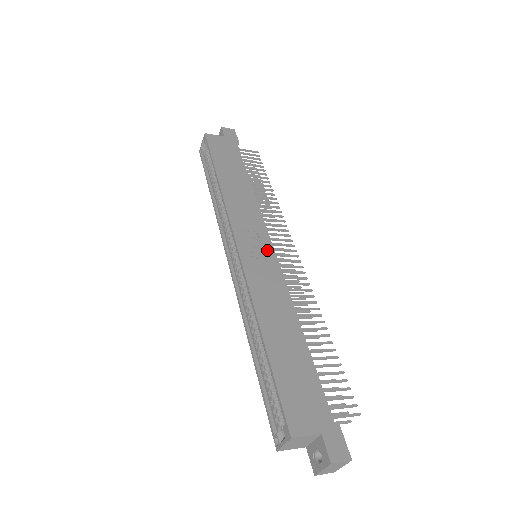
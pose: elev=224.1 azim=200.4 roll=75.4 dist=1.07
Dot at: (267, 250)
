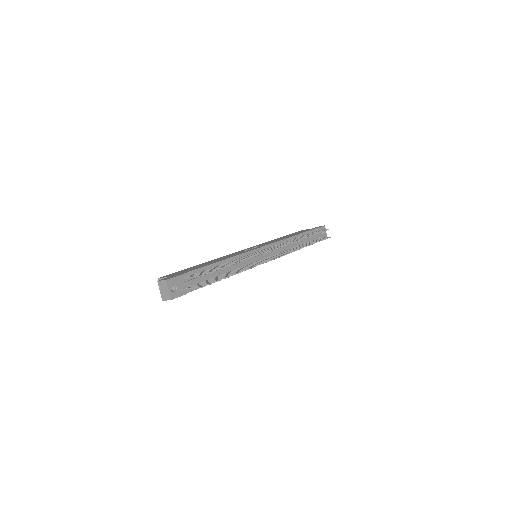
Dot at: occluded
